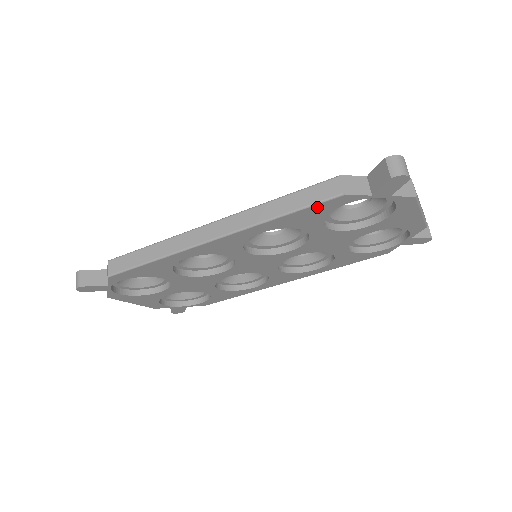
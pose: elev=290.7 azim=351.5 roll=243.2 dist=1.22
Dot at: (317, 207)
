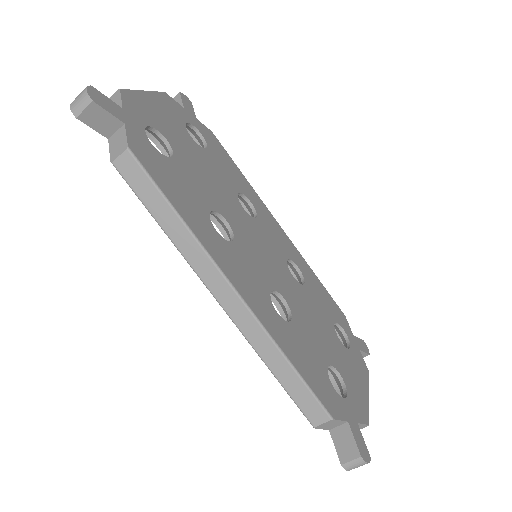
Dot at: (296, 399)
